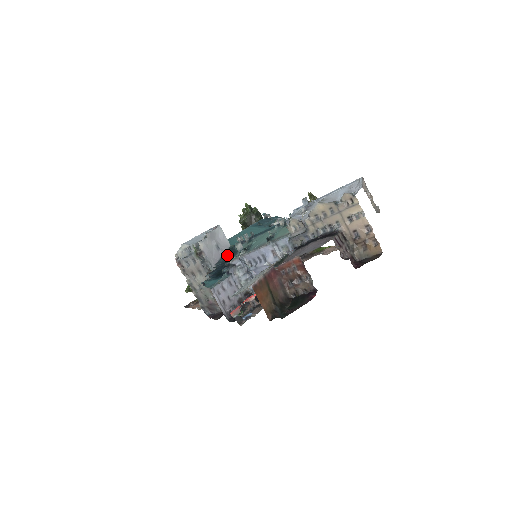
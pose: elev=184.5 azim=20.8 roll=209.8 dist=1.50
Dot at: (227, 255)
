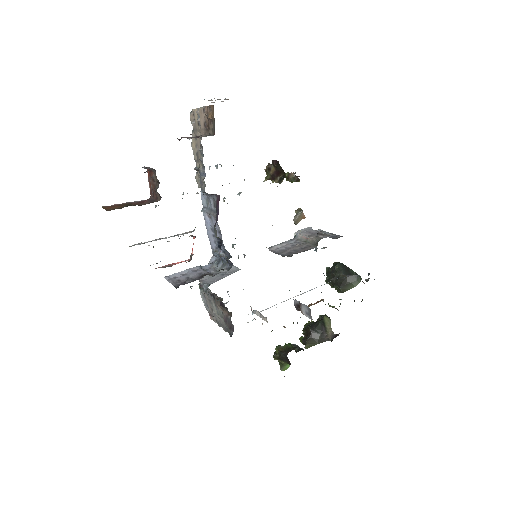
Dot at: occluded
